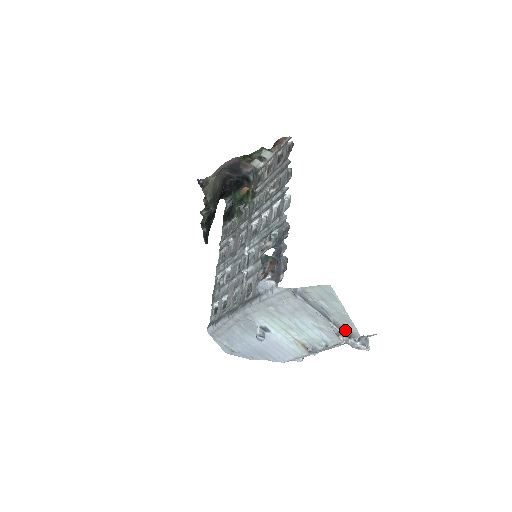
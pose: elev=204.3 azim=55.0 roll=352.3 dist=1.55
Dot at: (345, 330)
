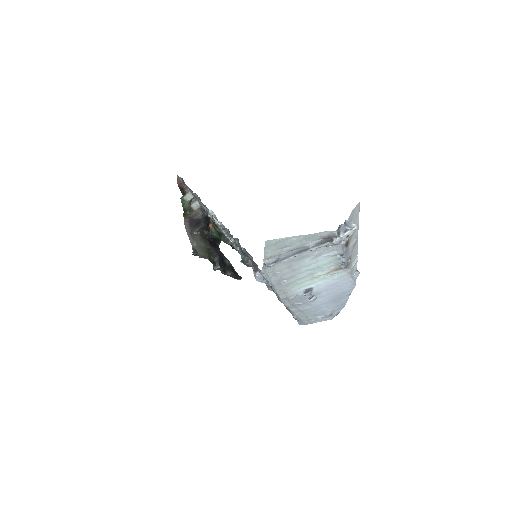
Dot at: (324, 240)
